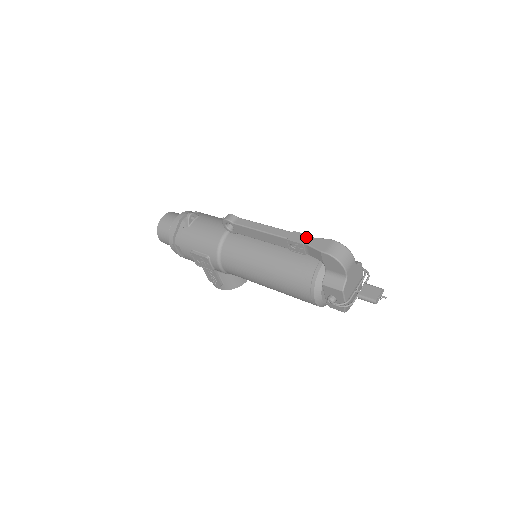
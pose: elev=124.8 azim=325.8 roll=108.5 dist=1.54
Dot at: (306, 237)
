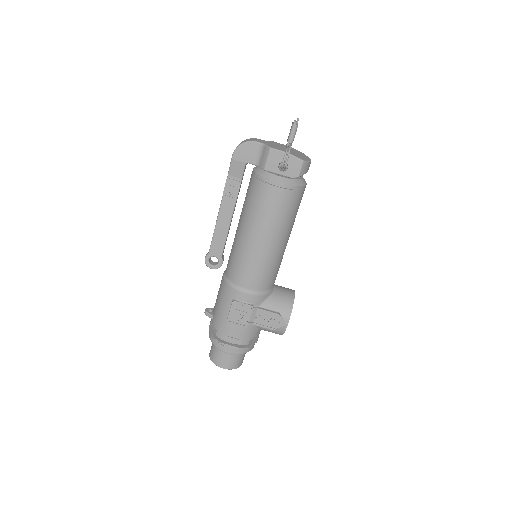
Dot at: occluded
